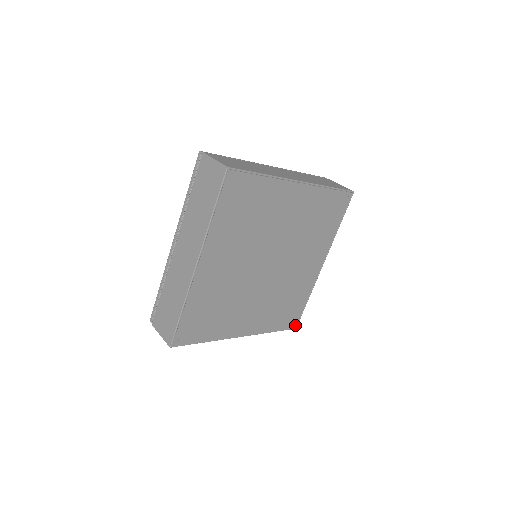
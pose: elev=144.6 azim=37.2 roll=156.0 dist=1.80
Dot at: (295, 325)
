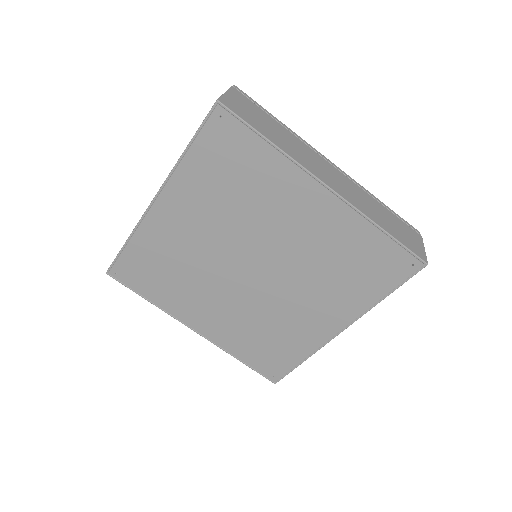
Dot at: (275, 378)
